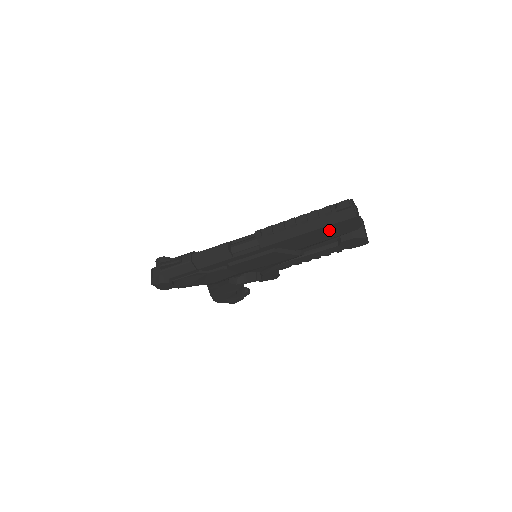
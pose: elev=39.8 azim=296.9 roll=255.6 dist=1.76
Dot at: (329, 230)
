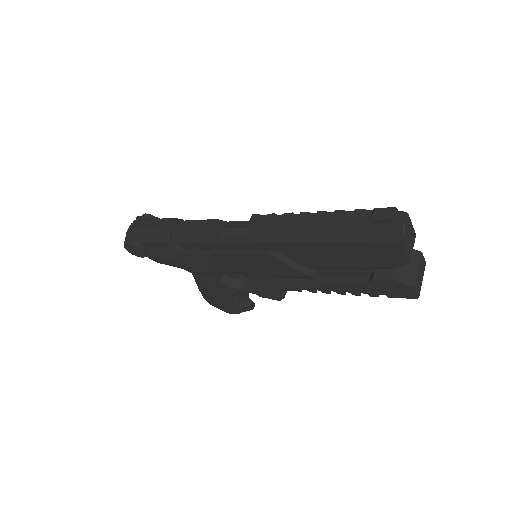
Dot at: (355, 250)
